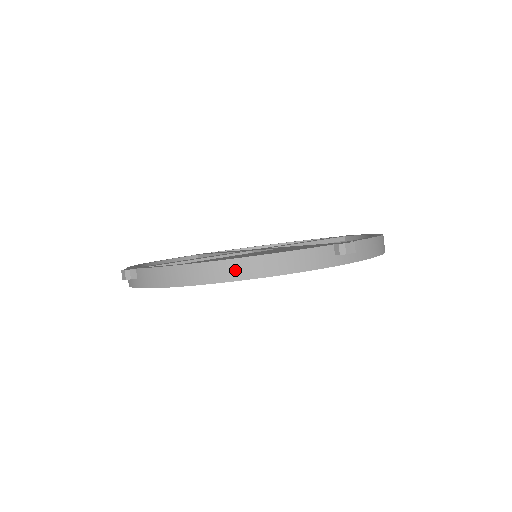
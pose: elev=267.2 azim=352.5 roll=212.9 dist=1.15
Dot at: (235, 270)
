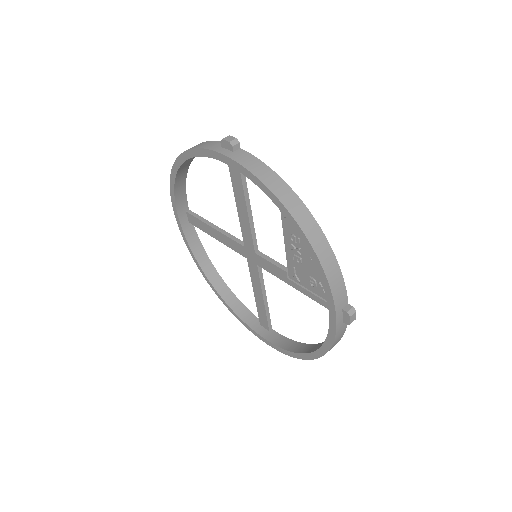
Dot at: (313, 231)
